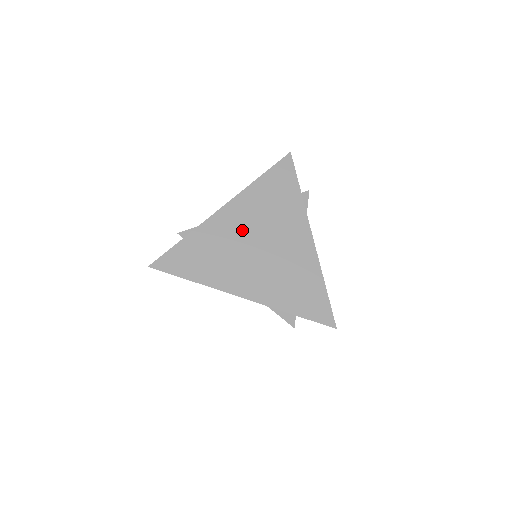
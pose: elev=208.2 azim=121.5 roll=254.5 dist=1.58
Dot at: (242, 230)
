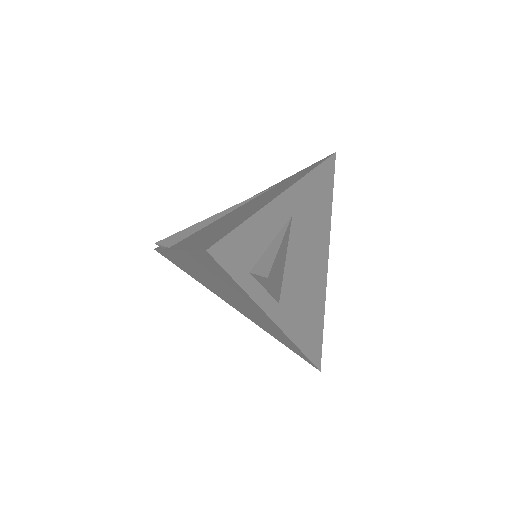
Dot at: (203, 275)
